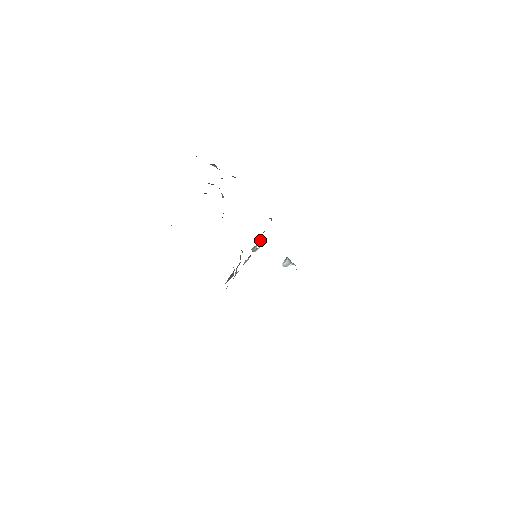
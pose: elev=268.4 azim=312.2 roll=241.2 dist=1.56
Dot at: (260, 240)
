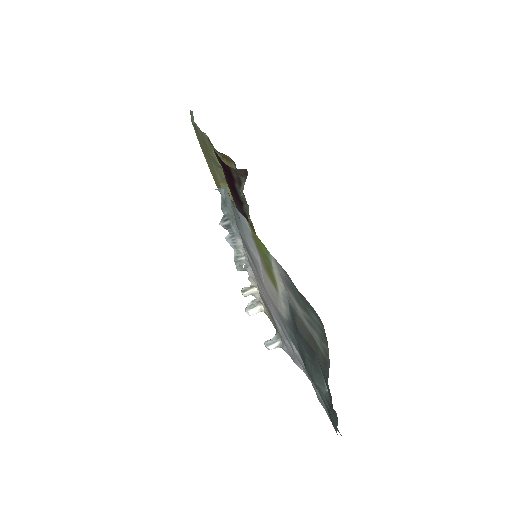
Dot at: (252, 304)
